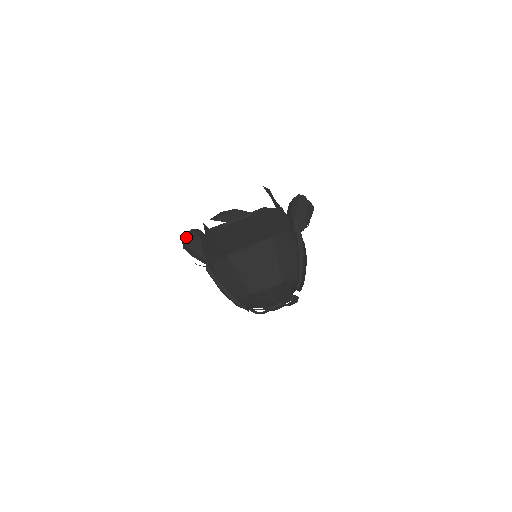
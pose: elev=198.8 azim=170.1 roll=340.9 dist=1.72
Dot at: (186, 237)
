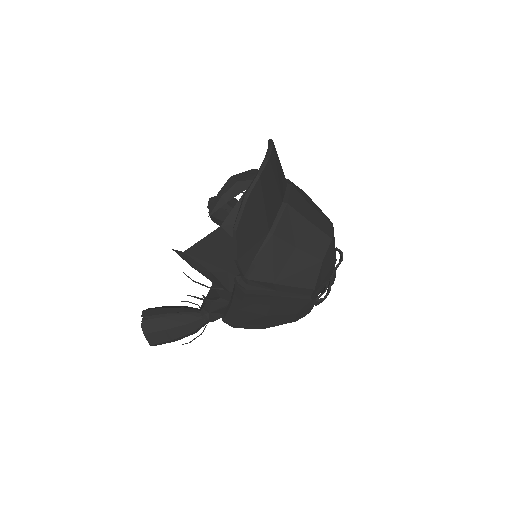
Dot at: (146, 324)
